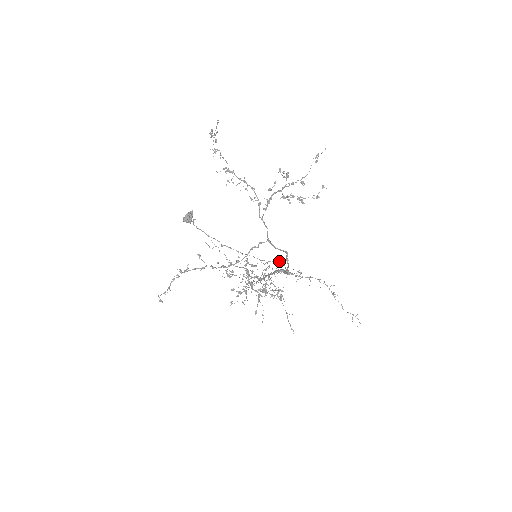
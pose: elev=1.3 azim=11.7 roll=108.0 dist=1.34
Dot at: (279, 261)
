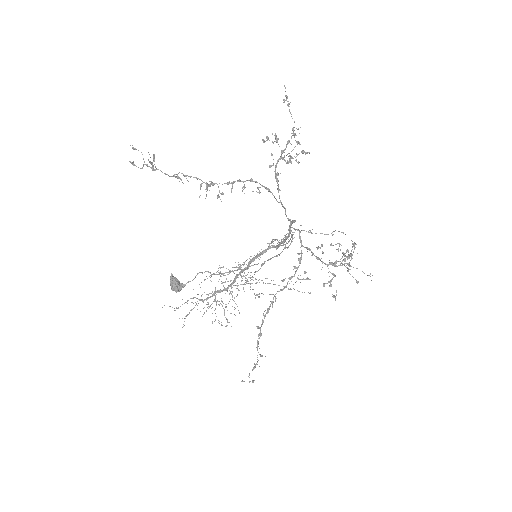
Dot at: (292, 235)
